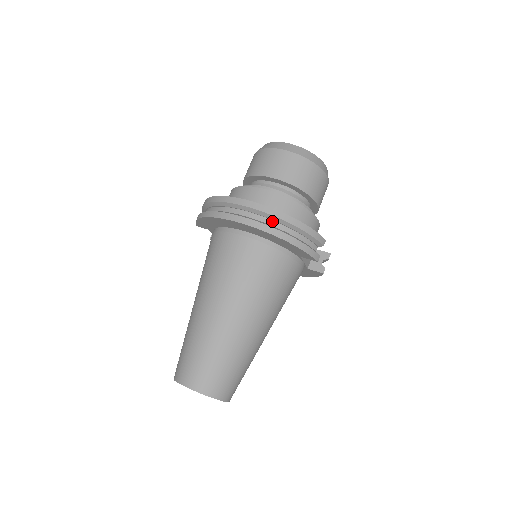
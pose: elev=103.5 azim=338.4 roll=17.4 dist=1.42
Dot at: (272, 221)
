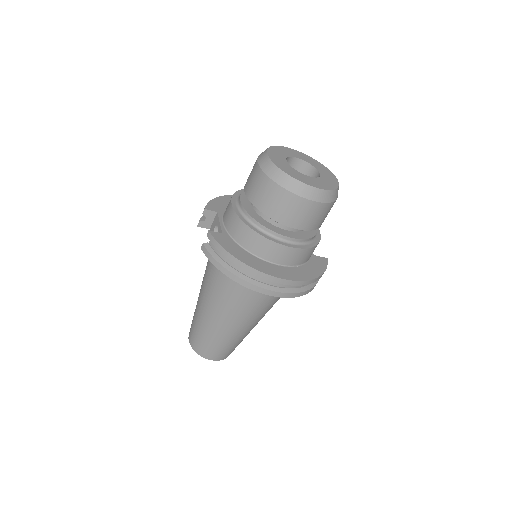
Dot at: occluded
